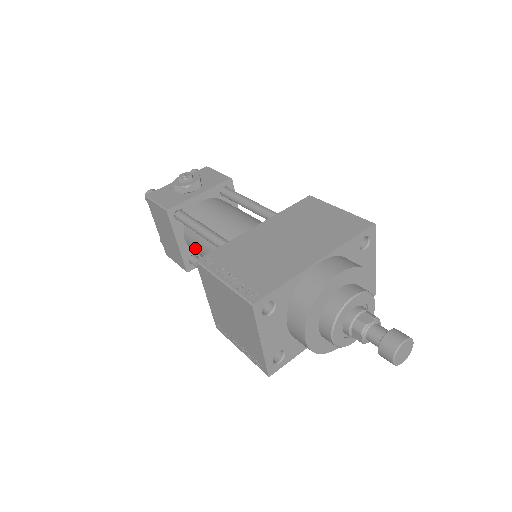
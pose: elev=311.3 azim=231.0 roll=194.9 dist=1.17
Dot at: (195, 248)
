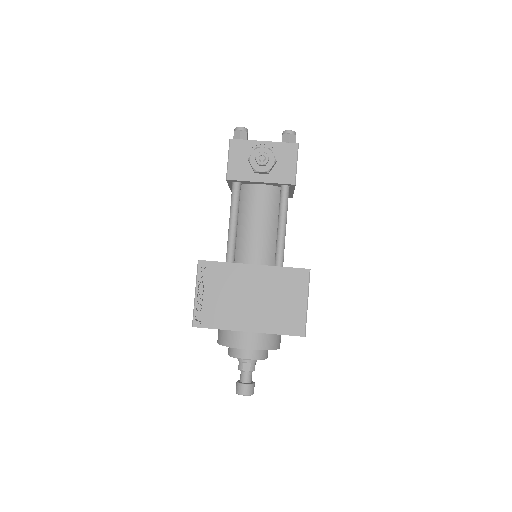
Dot at: occluded
